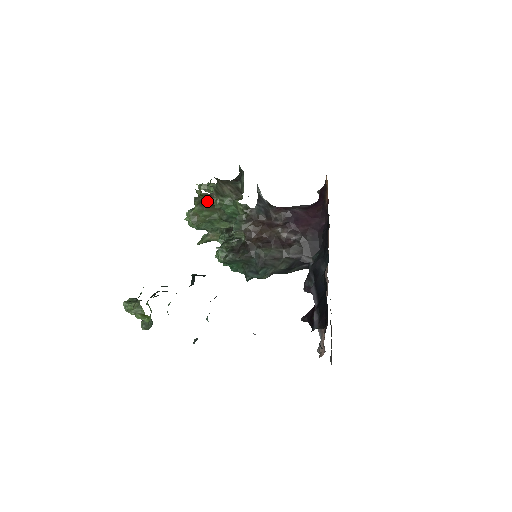
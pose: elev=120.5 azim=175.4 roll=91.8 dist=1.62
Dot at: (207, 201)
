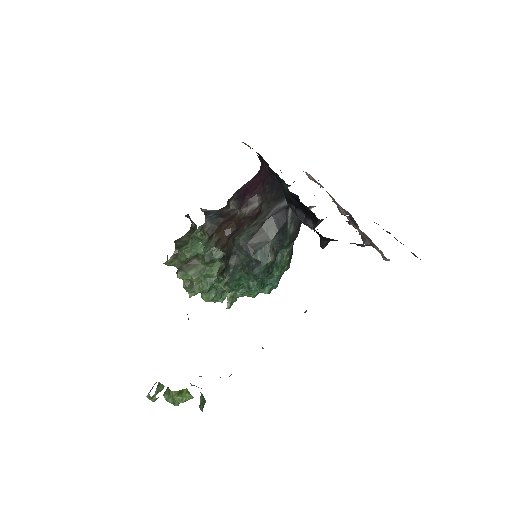
Dot at: (180, 262)
